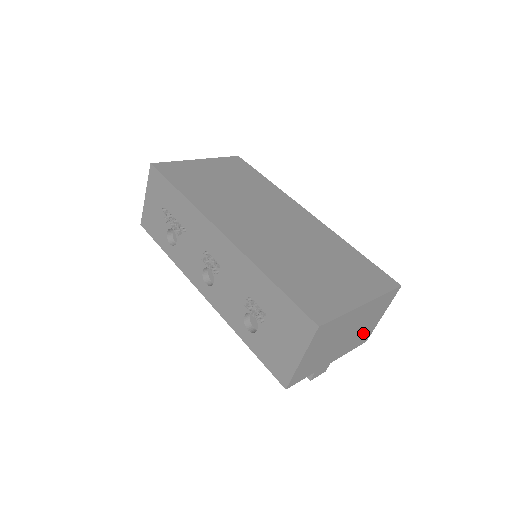
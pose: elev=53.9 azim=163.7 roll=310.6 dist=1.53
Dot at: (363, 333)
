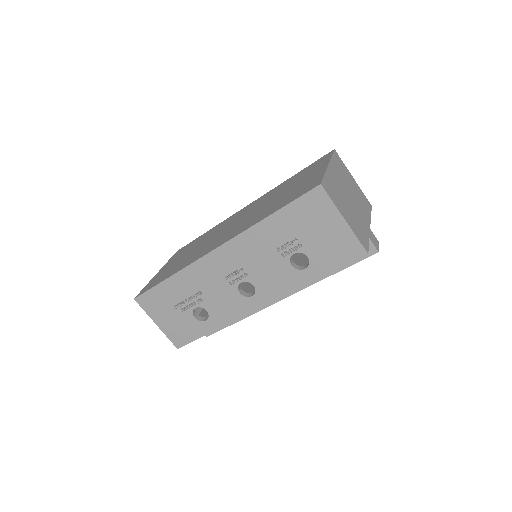
Dot at: (360, 196)
